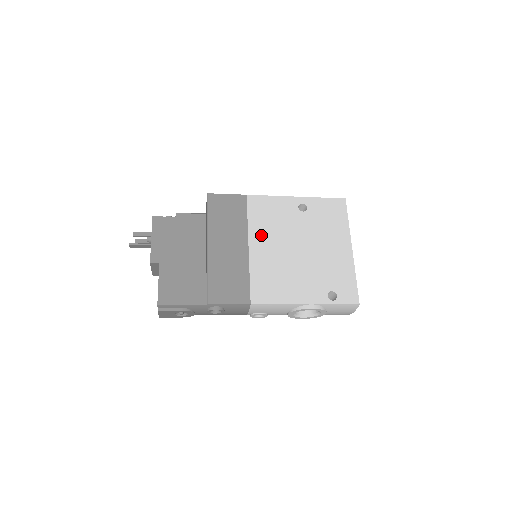
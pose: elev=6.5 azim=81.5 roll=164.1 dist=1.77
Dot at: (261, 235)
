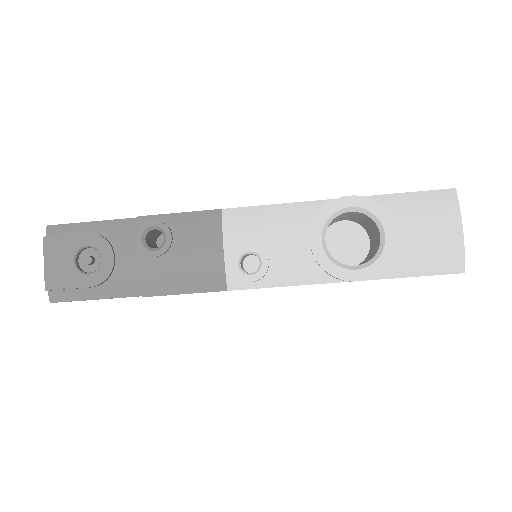
Dot at: occluded
